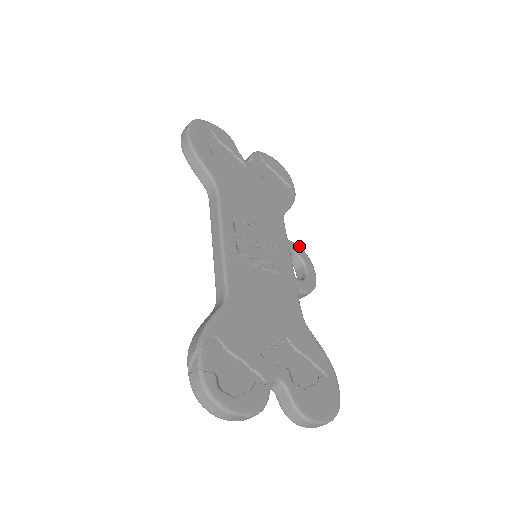
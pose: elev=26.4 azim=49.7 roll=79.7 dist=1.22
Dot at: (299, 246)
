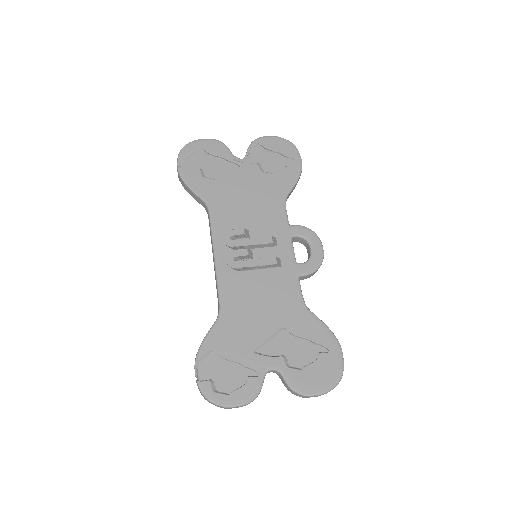
Dot at: (303, 226)
